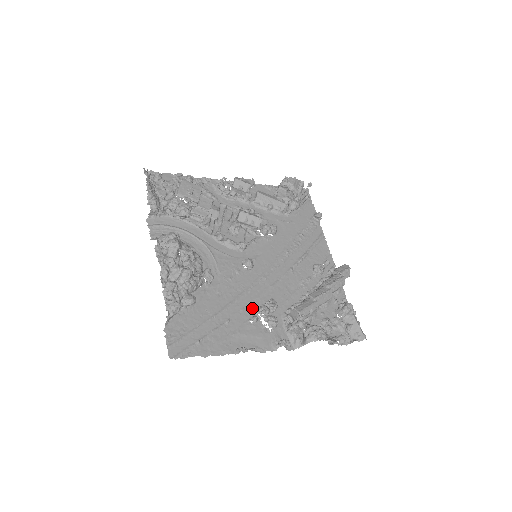
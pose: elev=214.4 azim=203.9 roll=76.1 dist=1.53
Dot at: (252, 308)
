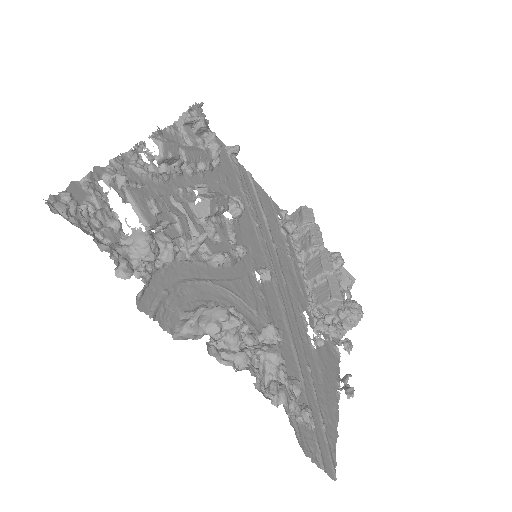
Dot at: (301, 329)
